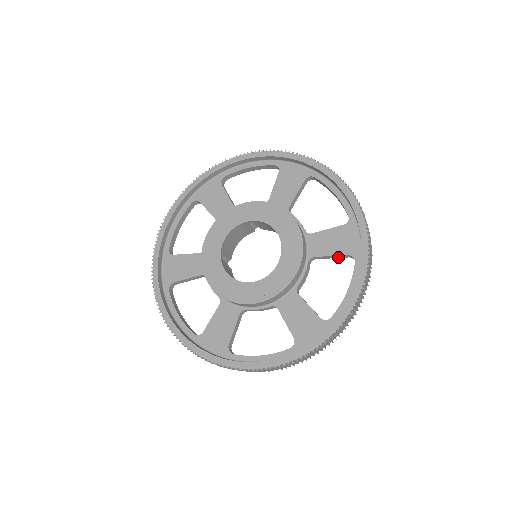
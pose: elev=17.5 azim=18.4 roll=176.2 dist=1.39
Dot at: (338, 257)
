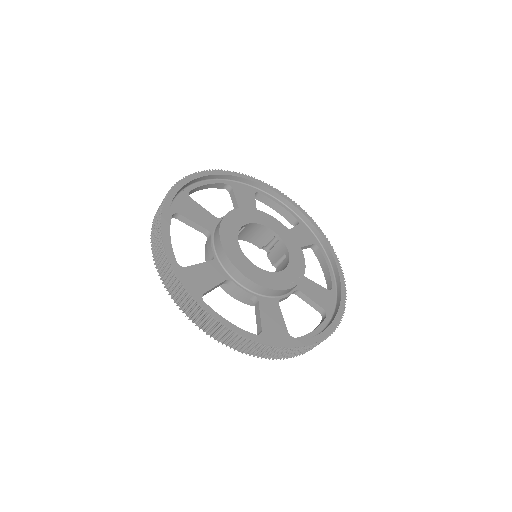
Dot at: (305, 248)
